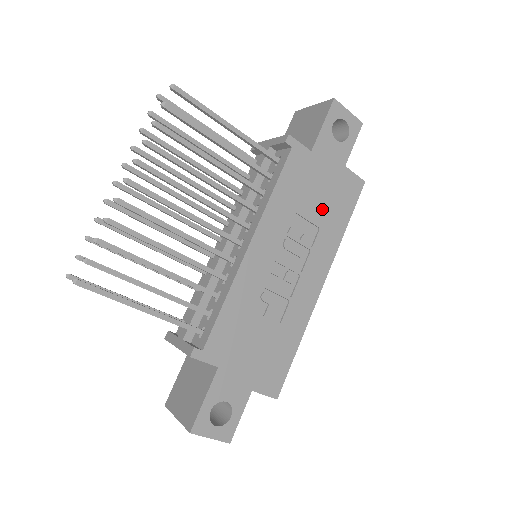
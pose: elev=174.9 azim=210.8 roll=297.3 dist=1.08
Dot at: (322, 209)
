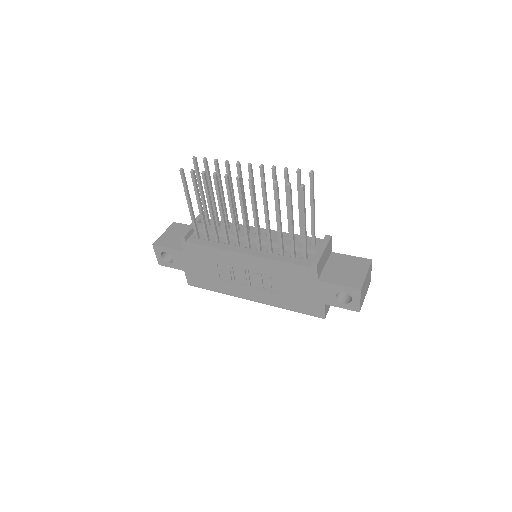
Dot at: (291, 293)
